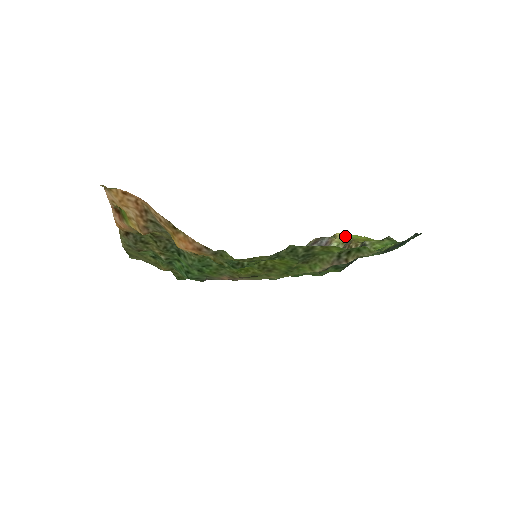
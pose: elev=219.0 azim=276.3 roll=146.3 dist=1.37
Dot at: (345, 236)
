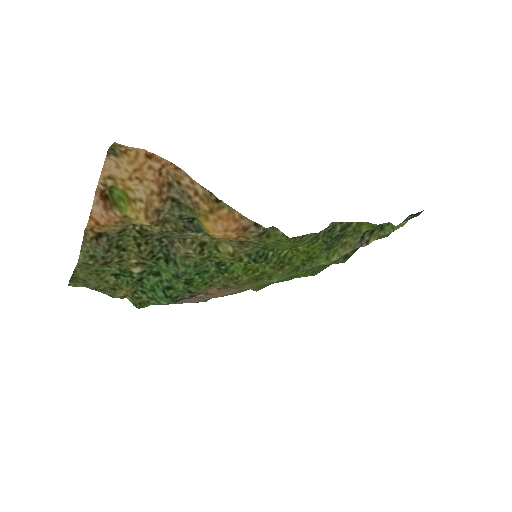
Dot at: occluded
